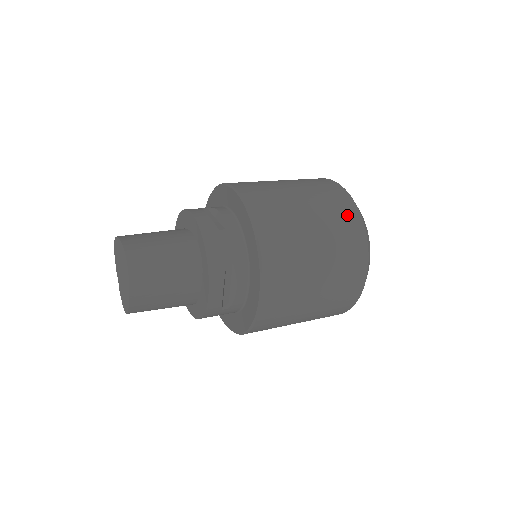
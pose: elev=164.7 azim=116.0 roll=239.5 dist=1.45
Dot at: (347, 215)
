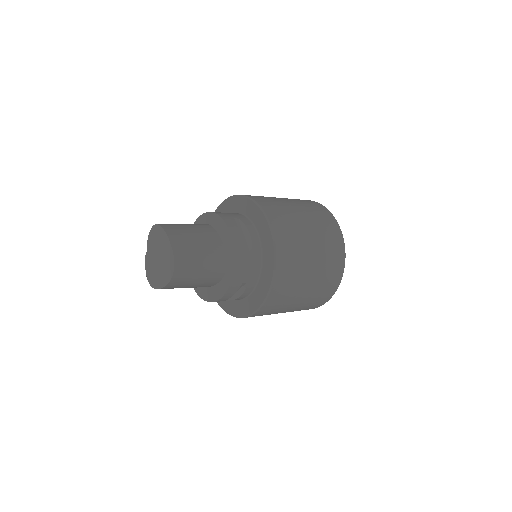
Dot at: (337, 264)
